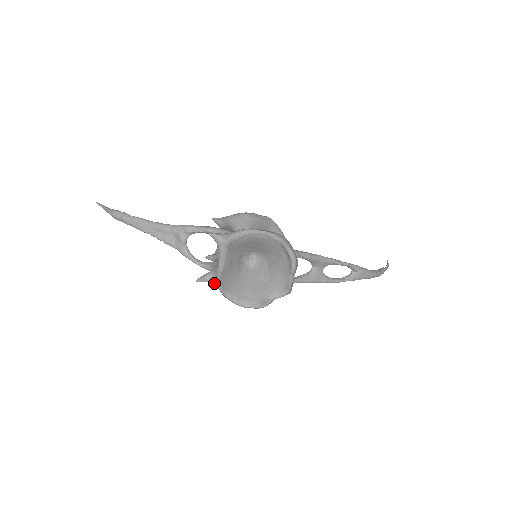
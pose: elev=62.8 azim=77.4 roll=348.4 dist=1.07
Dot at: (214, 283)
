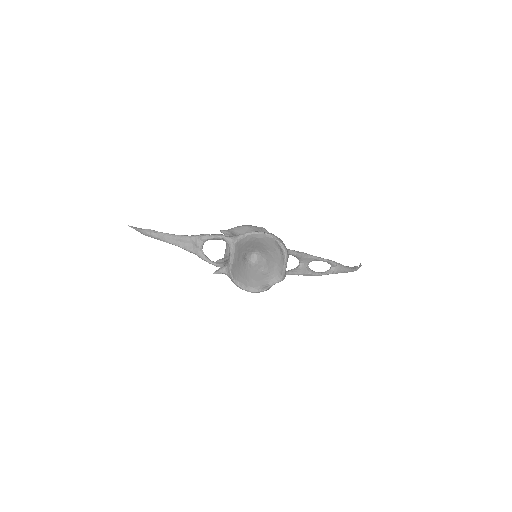
Dot at: (227, 274)
